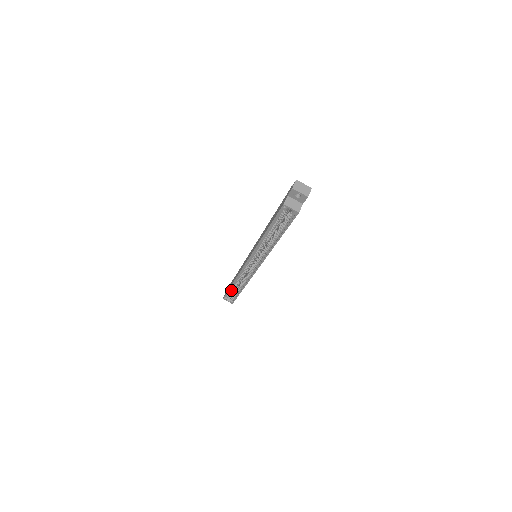
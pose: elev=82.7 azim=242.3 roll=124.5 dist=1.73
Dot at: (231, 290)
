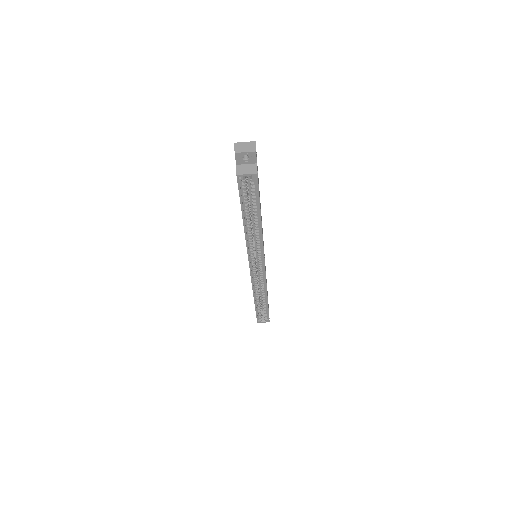
Dot at: (258, 308)
